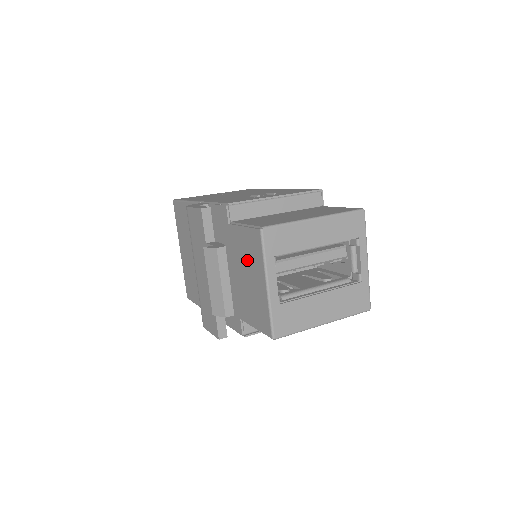
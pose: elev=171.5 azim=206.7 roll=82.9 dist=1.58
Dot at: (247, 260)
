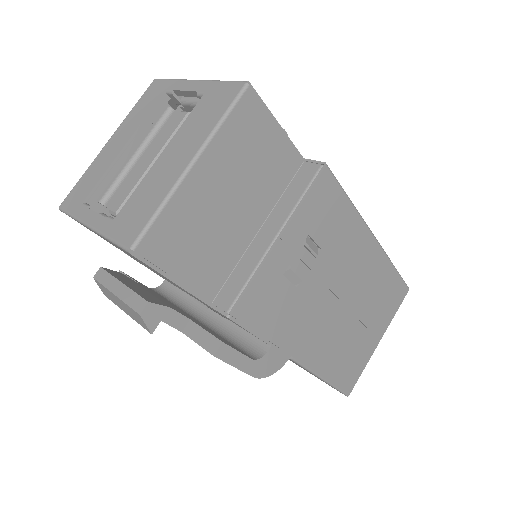
Dot at: occluded
